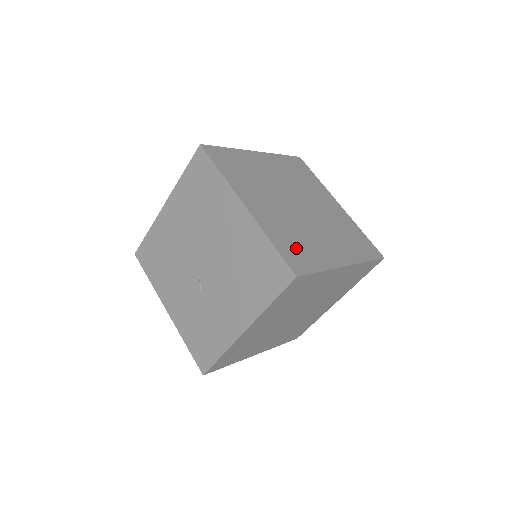
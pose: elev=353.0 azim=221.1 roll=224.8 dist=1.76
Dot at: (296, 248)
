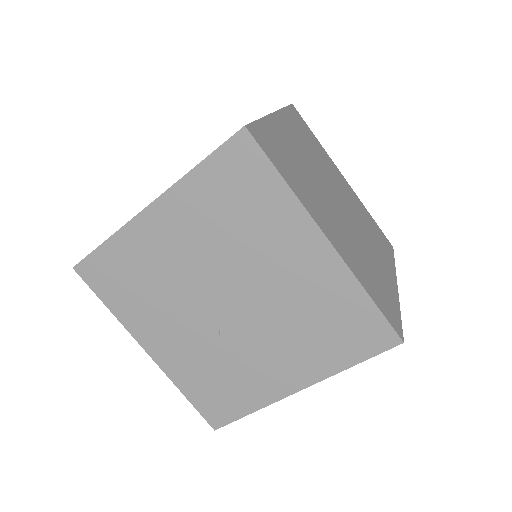
Dot at: (378, 289)
